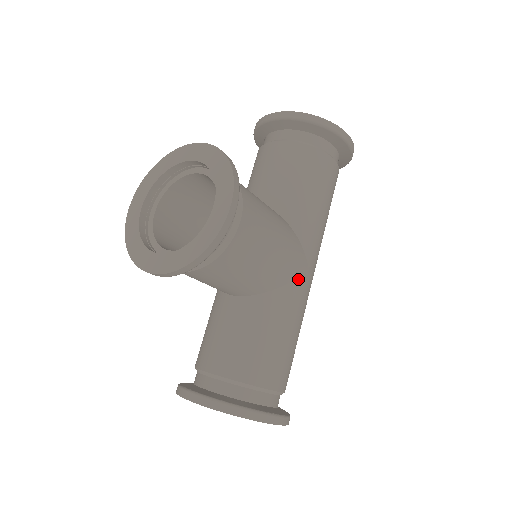
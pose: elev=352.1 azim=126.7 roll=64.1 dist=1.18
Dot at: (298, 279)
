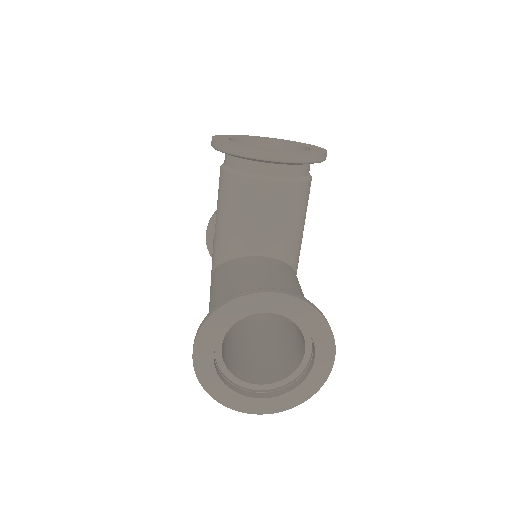
Dot at: occluded
